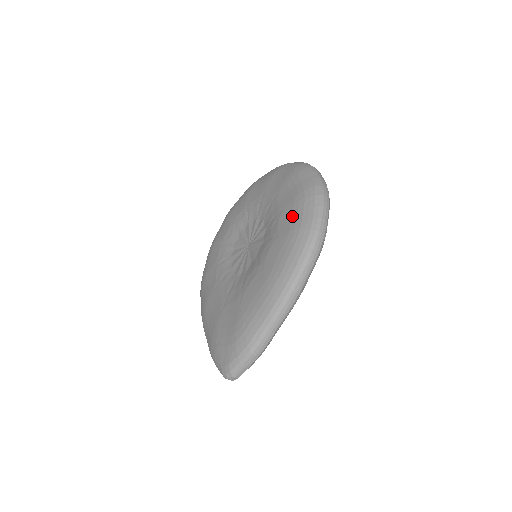
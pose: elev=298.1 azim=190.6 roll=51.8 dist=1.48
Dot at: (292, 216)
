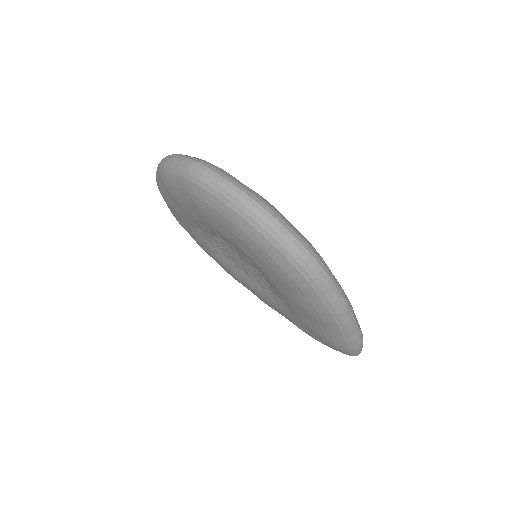
Dot at: (259, 257)
